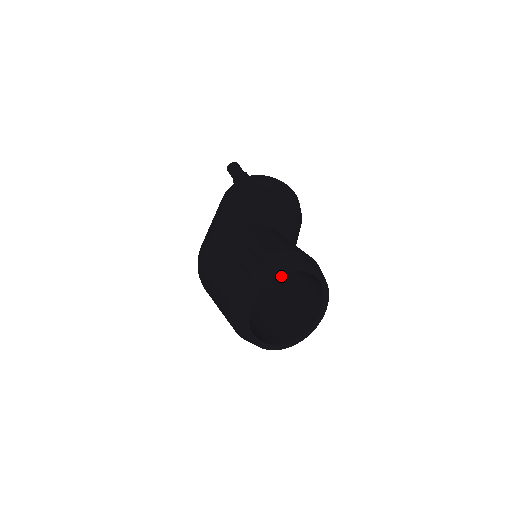
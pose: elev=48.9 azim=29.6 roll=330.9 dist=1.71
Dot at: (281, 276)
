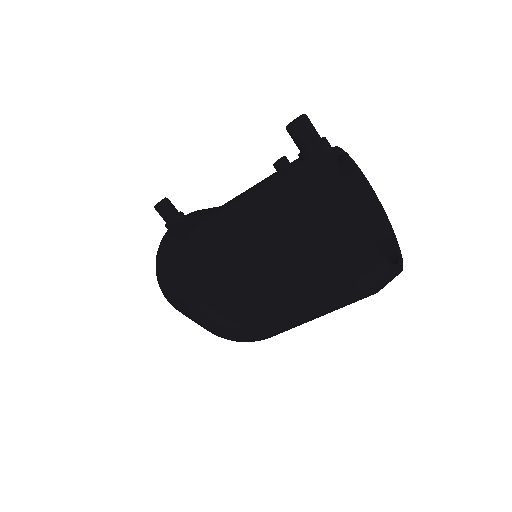
Dot at: occluded
